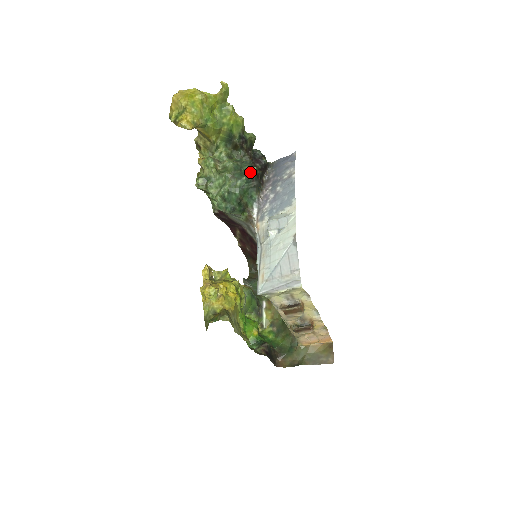
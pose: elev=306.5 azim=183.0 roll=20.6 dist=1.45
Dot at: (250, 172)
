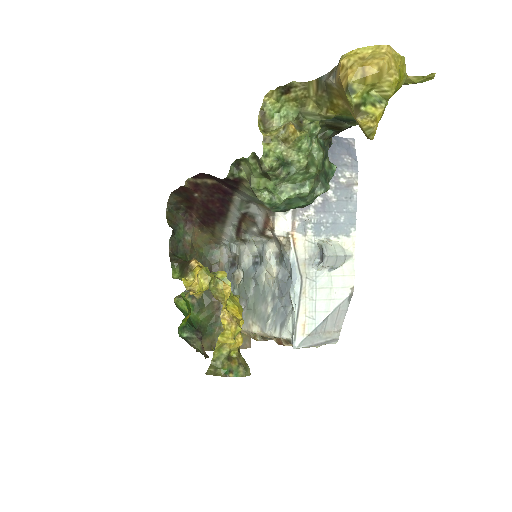
Dot at: (331, 173)
